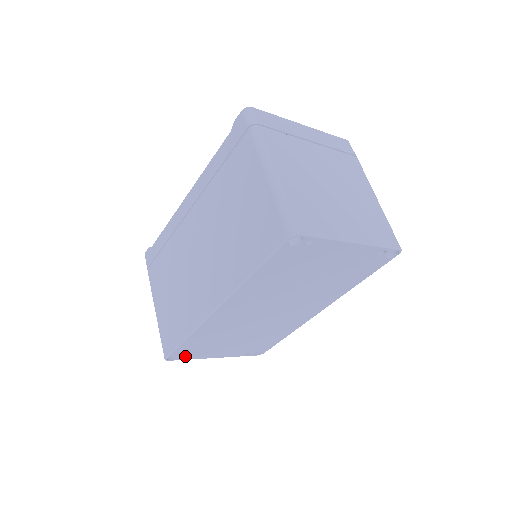
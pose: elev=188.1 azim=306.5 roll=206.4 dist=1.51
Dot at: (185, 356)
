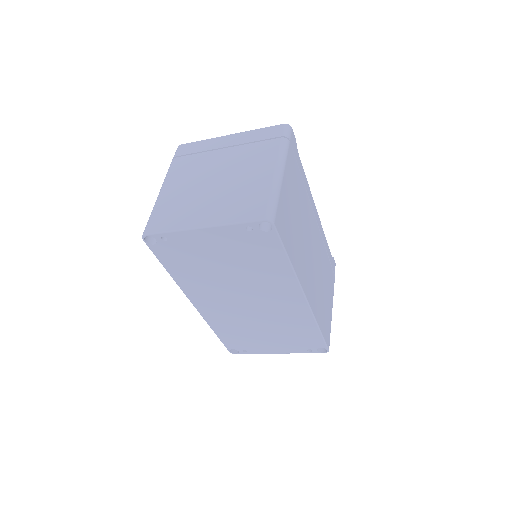
Dot at: (243, 350)
